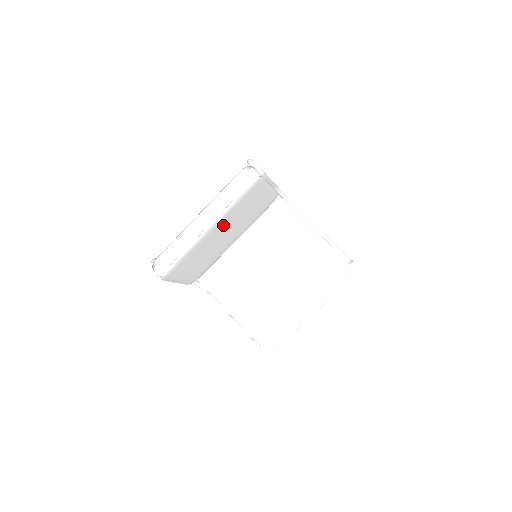
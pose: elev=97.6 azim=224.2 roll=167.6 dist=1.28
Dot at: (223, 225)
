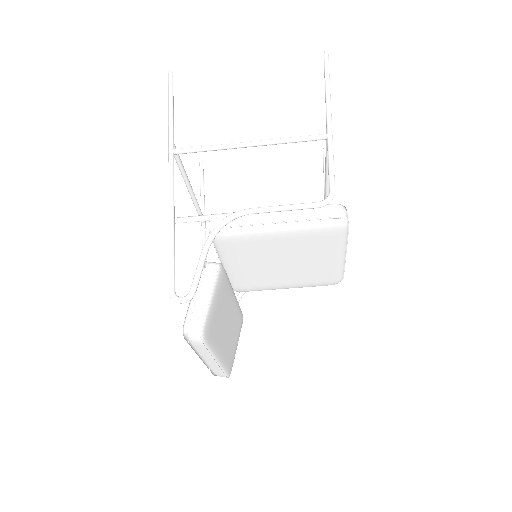
Dot at: (220, 341)
